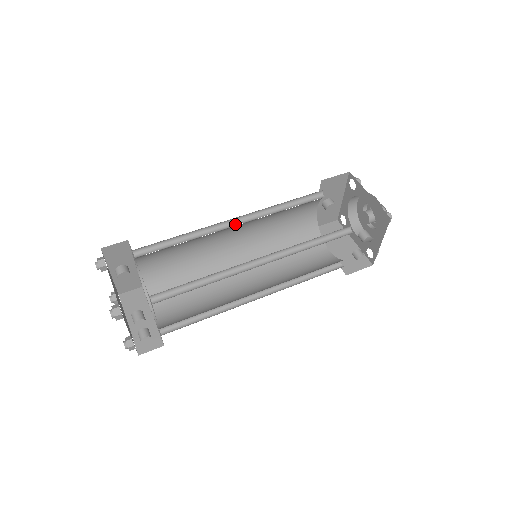
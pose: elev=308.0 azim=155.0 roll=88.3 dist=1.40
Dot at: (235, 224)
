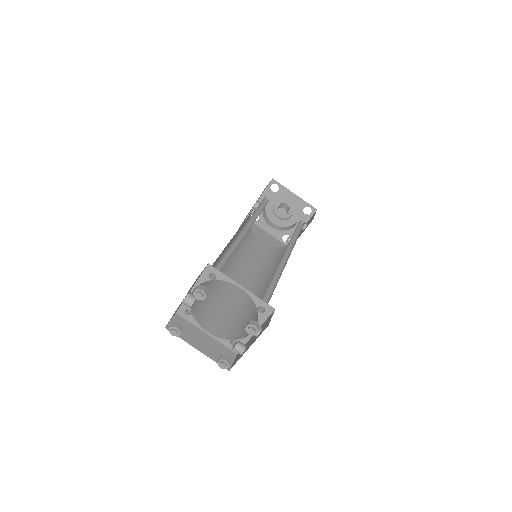
Dot at: (243, 232)
